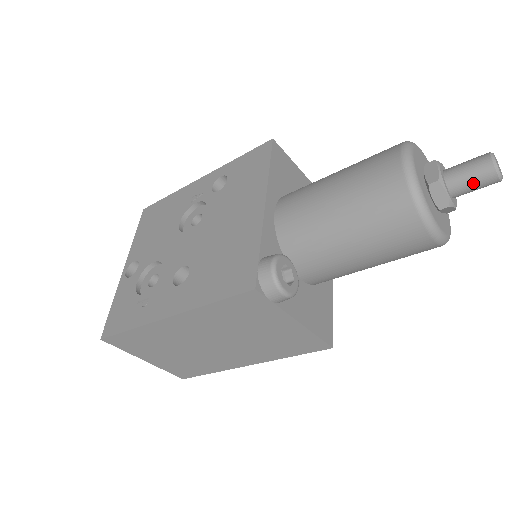
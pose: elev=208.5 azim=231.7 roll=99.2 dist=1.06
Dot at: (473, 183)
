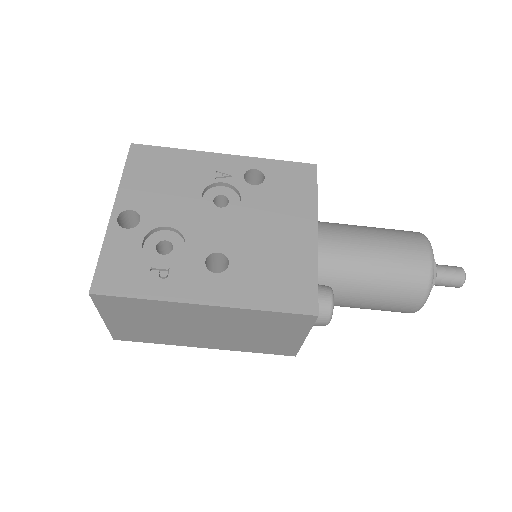
Dot at: (448, 283)
